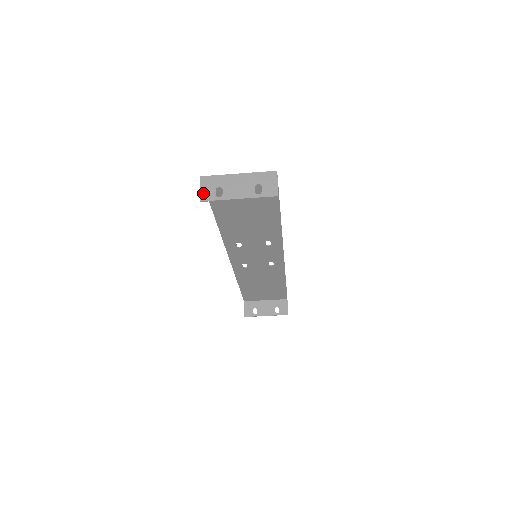
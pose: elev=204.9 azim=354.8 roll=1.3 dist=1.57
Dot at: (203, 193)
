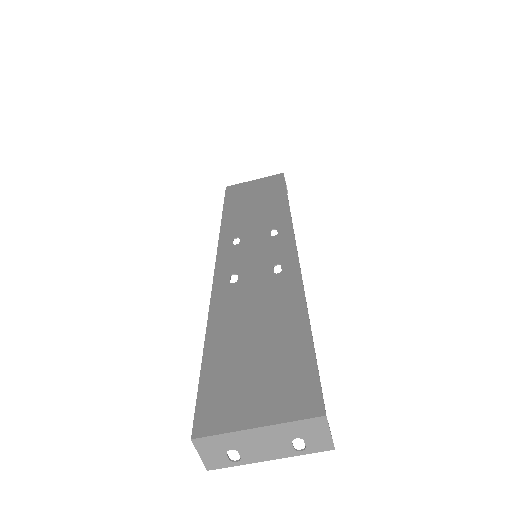
Dot at: (207, 461)
